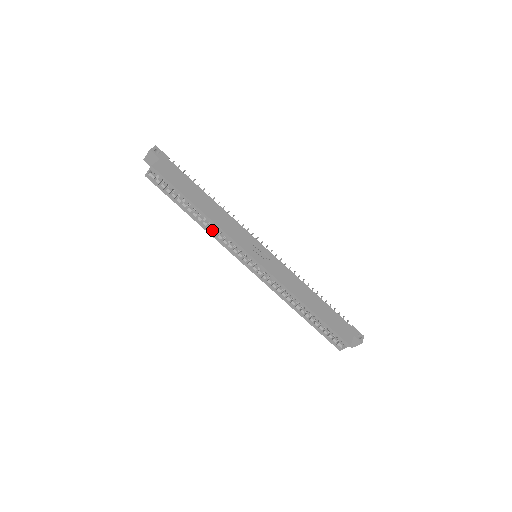
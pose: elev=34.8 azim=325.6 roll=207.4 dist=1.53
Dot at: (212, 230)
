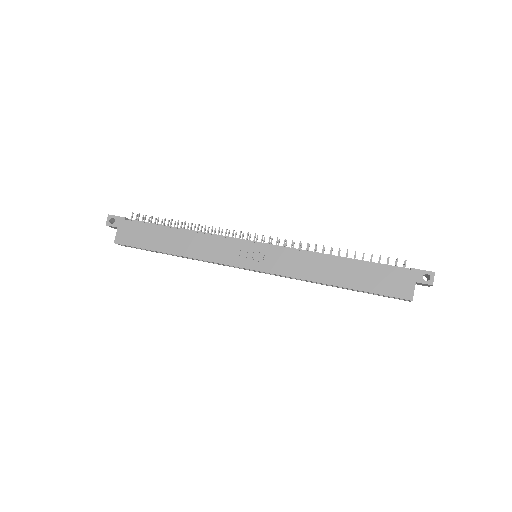
Dot at: occluded
